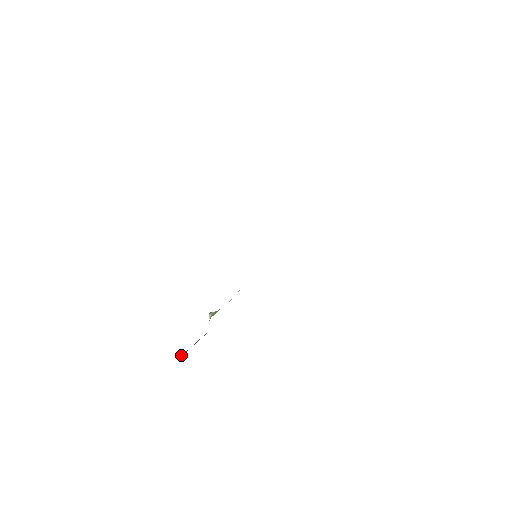
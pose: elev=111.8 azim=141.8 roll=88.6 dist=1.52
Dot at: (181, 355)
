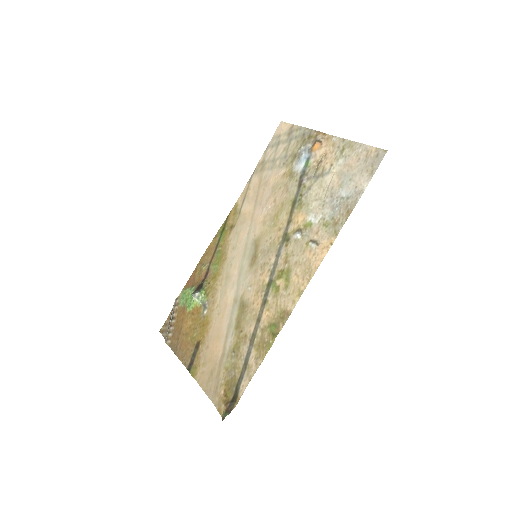
Dot at: (168, 334)
